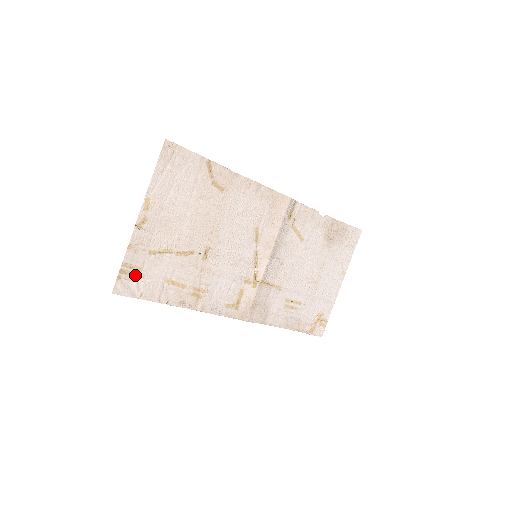
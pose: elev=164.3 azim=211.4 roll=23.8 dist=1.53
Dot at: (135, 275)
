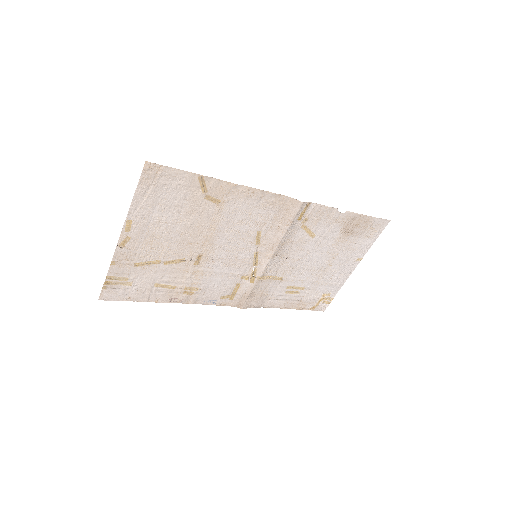
Dot at: (121, 284)
